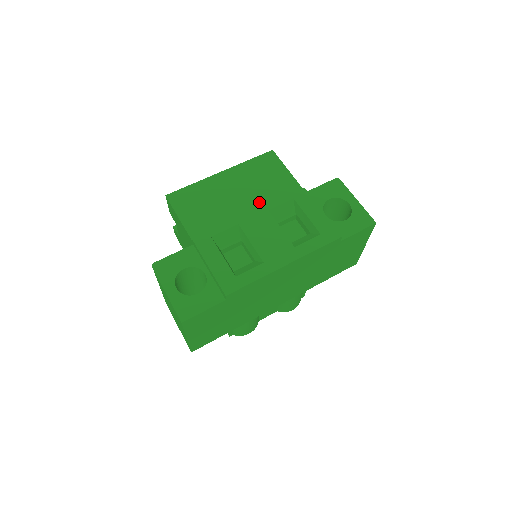
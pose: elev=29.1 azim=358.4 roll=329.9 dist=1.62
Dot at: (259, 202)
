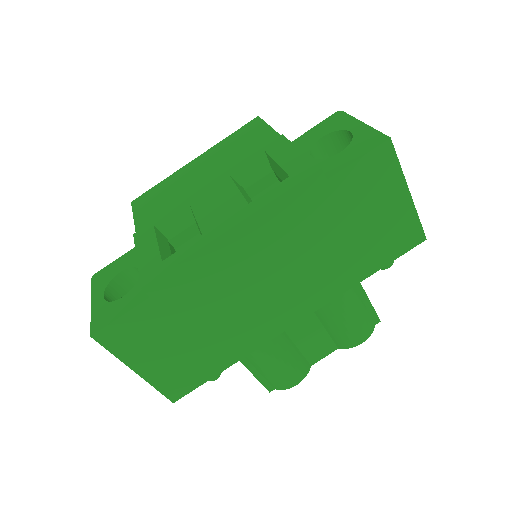
Dot at: (224, 172)
